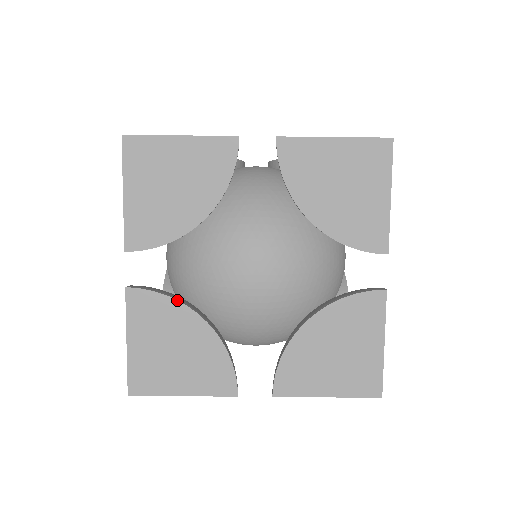
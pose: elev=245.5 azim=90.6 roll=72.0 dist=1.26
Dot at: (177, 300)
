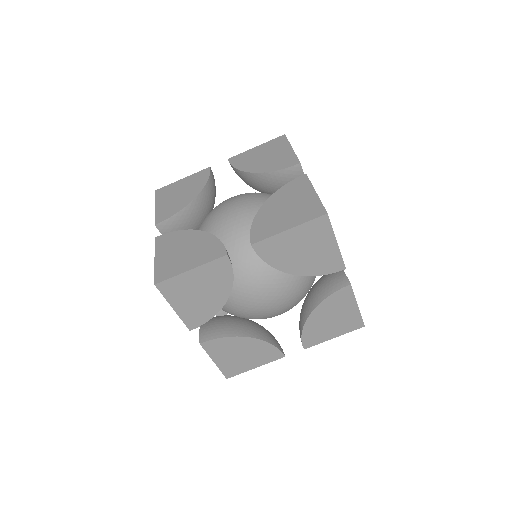
Dot at: (184, 230)
